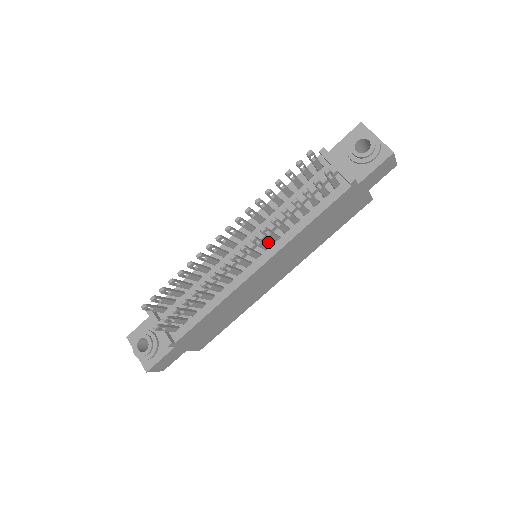
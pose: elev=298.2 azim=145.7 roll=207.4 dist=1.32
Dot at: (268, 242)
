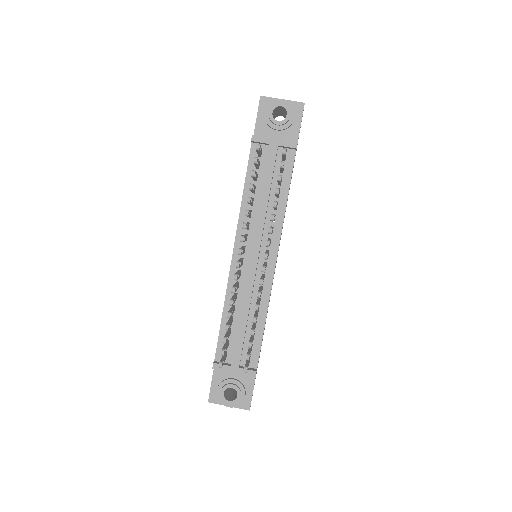
Dot at: (266, 238)
